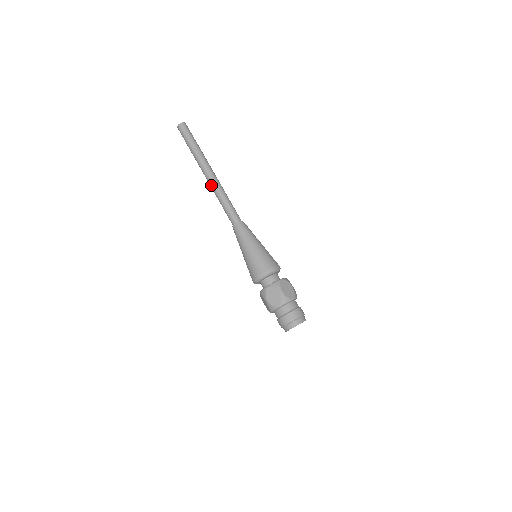
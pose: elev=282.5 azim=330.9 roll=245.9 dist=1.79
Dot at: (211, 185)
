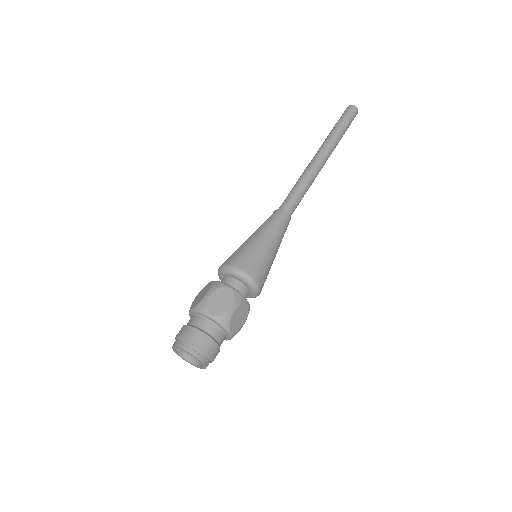
Dot at: (307, 167)
